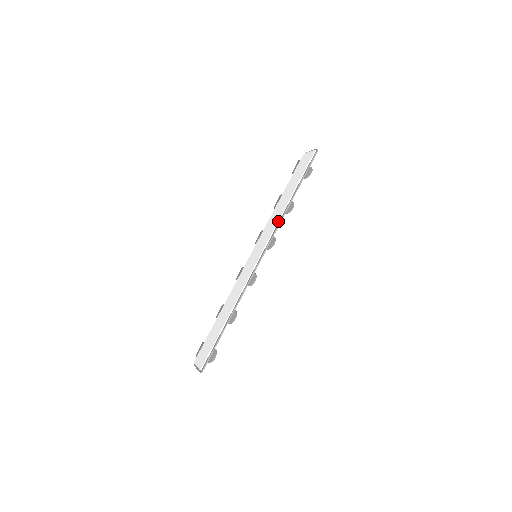
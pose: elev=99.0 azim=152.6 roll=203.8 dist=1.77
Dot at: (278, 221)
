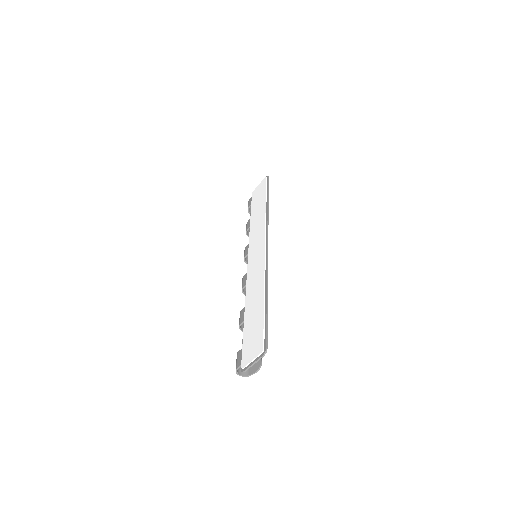
Dot at: (265, 219)
